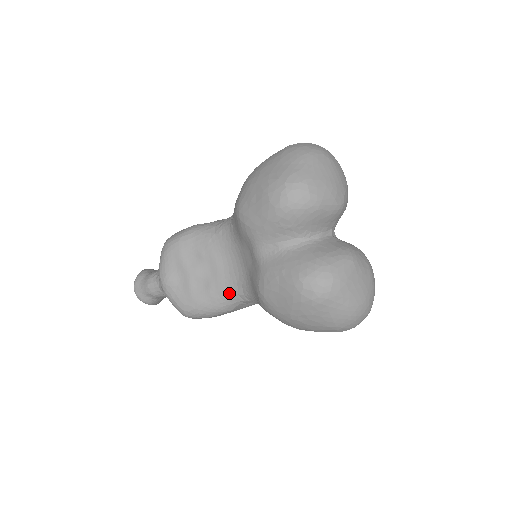
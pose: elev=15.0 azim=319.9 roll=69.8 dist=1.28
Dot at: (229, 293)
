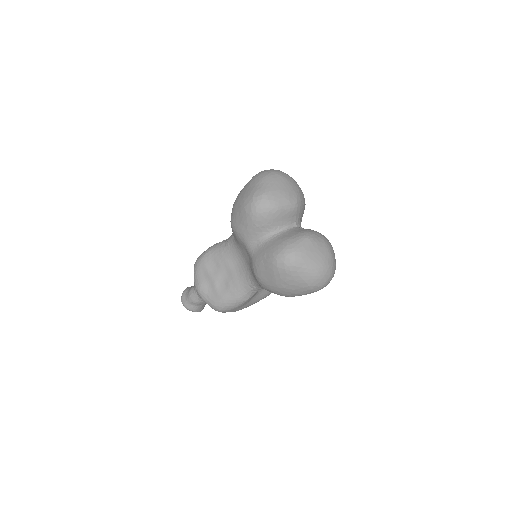
Dot at: (242, 286)
